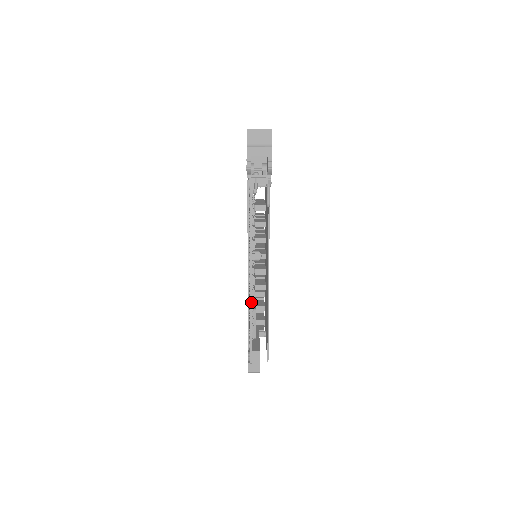
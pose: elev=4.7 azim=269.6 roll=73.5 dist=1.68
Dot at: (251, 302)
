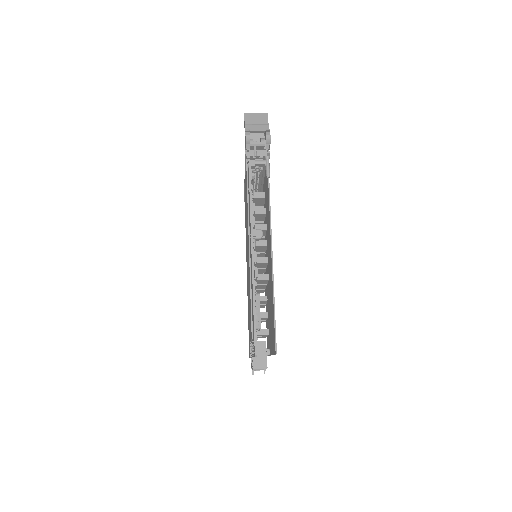
Dot at: (254, 280)
